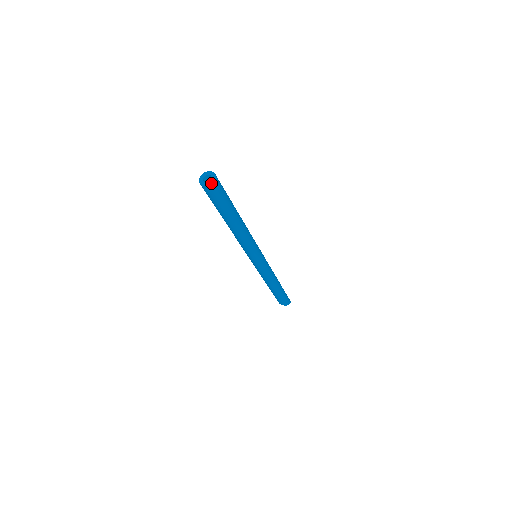
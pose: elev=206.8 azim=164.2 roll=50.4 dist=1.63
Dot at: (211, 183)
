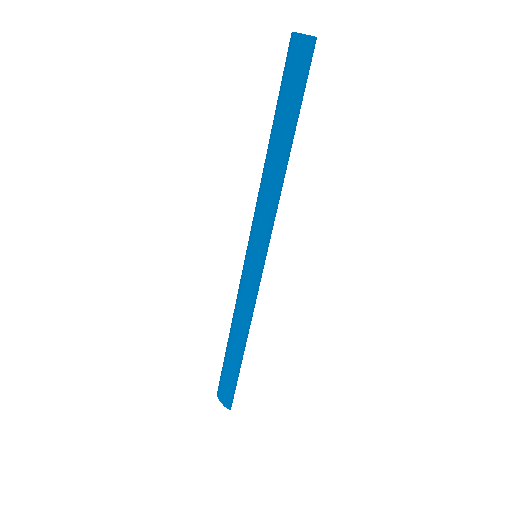
Dot at: occluded
